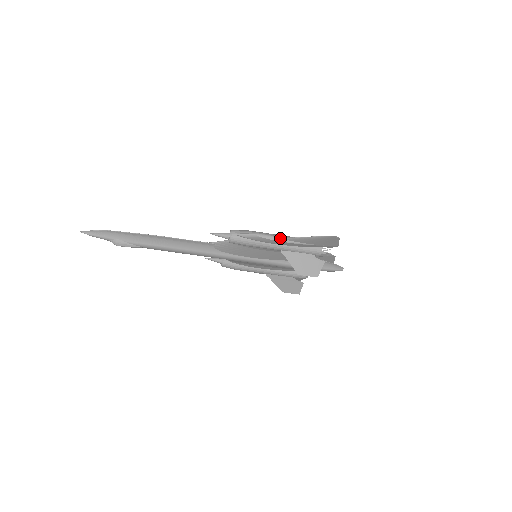
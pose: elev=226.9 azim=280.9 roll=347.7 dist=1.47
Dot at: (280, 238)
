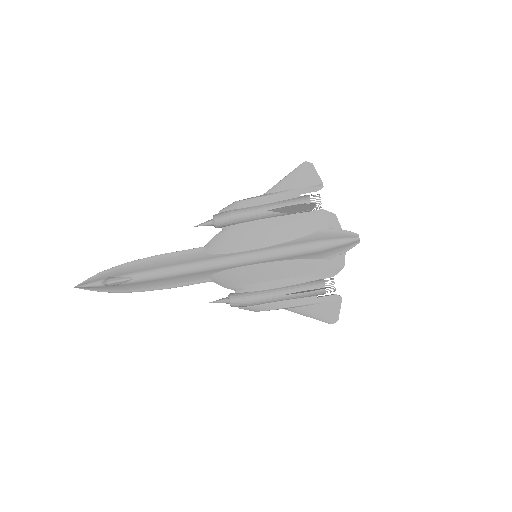
Dot at: (260, 195)
